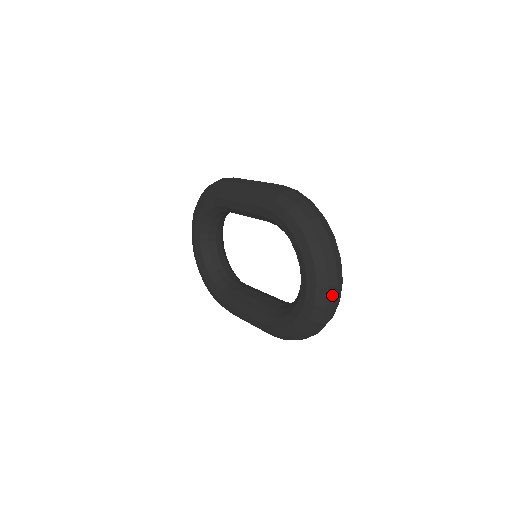
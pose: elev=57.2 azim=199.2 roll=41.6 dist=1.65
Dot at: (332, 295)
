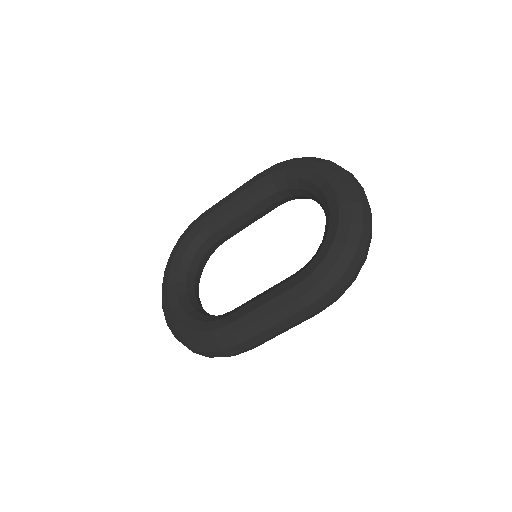
Dot at: (363, 195)
